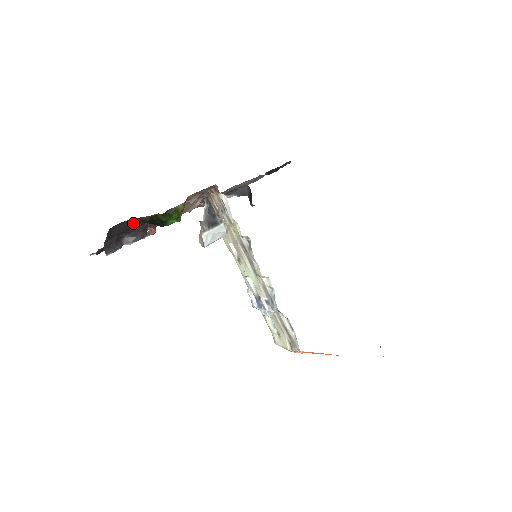
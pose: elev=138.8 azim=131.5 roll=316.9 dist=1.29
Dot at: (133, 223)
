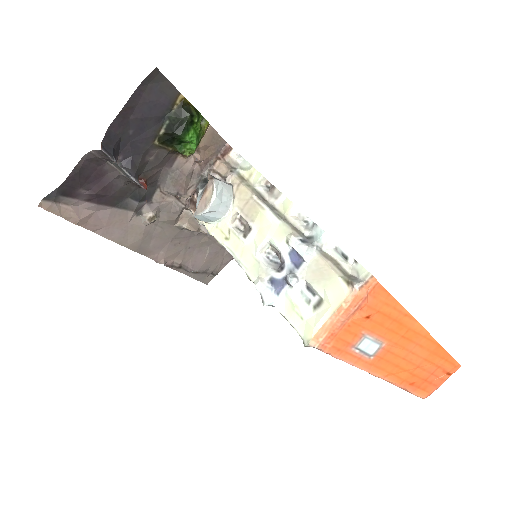
Dot at: (158, 107)
